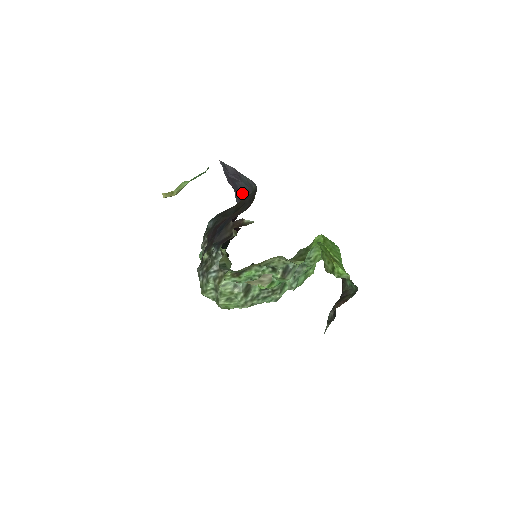
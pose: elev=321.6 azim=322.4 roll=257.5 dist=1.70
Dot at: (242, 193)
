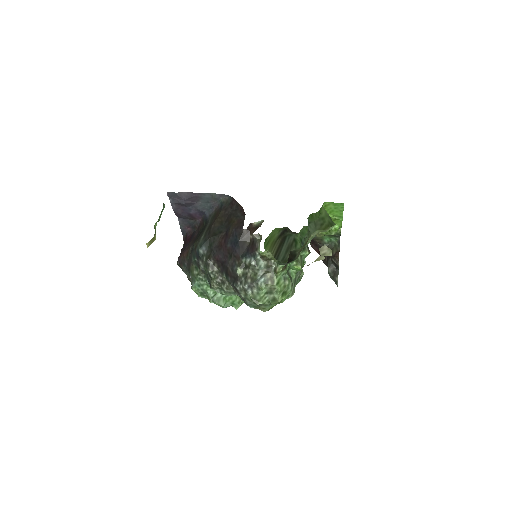
Dot at: (195, 215)
